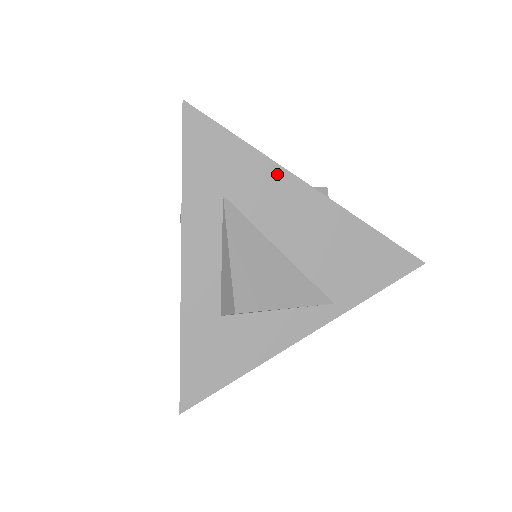
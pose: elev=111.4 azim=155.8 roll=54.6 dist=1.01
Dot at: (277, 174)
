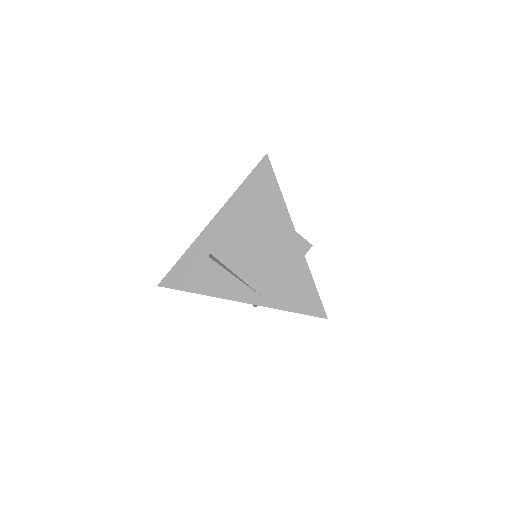
Dot at: (283, 213)
